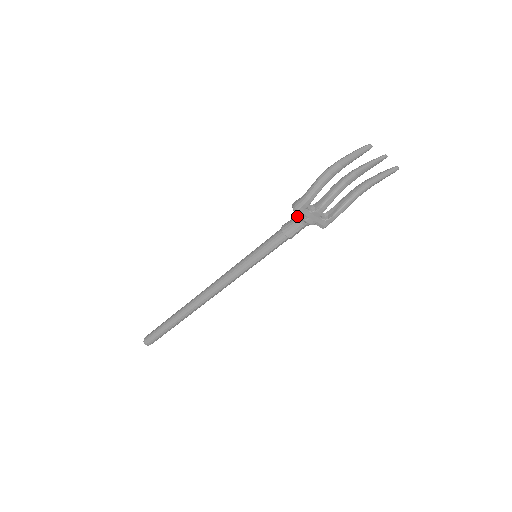
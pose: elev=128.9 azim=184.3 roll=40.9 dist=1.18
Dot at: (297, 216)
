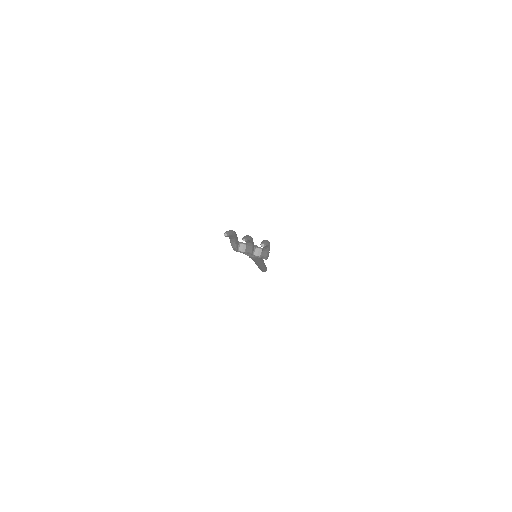
Dot at: occluded
